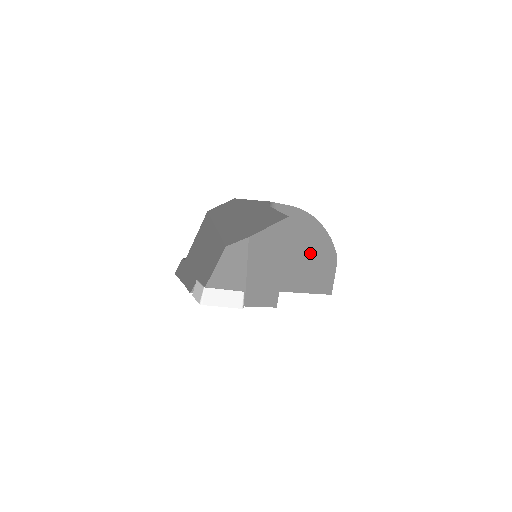
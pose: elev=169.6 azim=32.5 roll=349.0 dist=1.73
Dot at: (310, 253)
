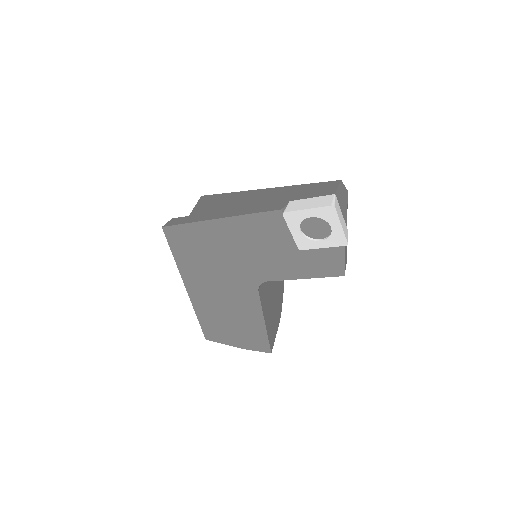
Dot at: (277, 292)
